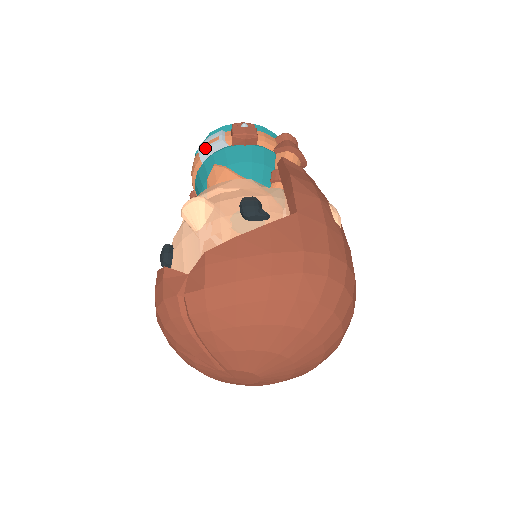
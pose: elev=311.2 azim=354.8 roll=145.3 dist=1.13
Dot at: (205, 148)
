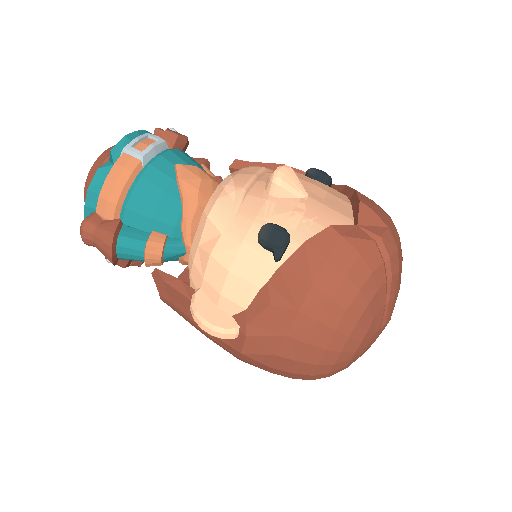
Dot at: (147, 148)
